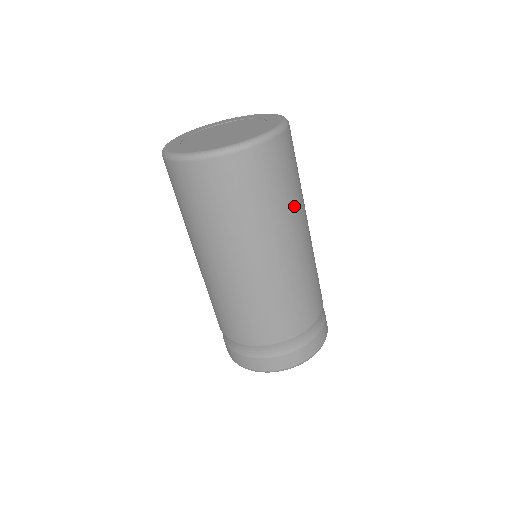
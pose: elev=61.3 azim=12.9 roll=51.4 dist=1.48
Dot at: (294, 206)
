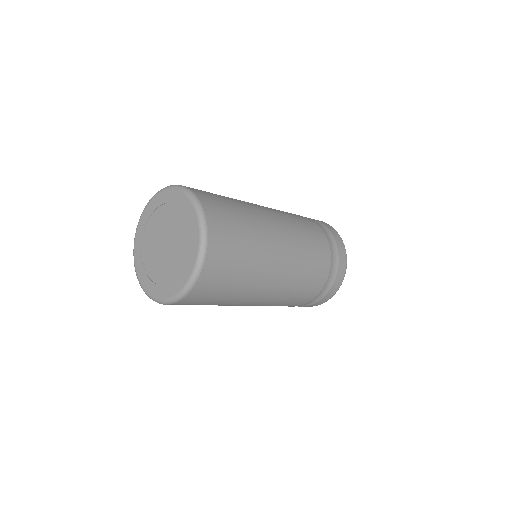
Dot at: (256, 228)
